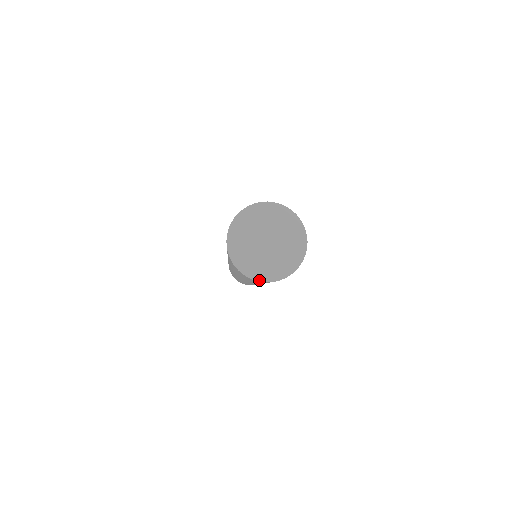
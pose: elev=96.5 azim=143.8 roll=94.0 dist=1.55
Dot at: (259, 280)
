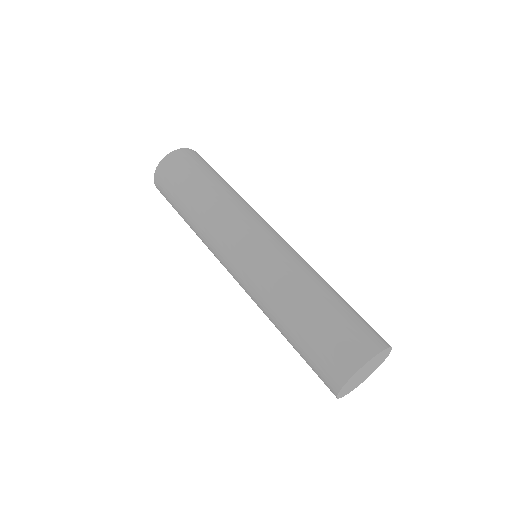
Dot at: occluded
